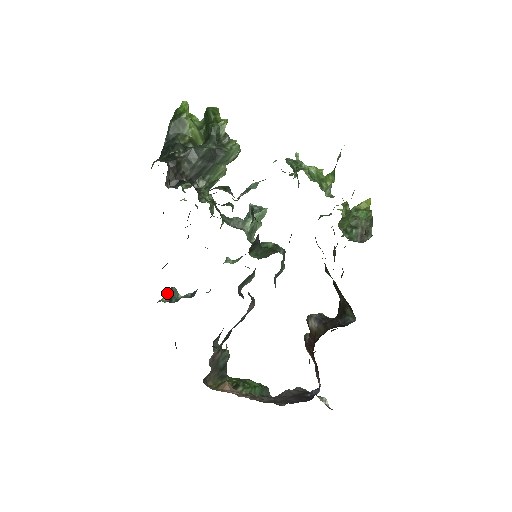
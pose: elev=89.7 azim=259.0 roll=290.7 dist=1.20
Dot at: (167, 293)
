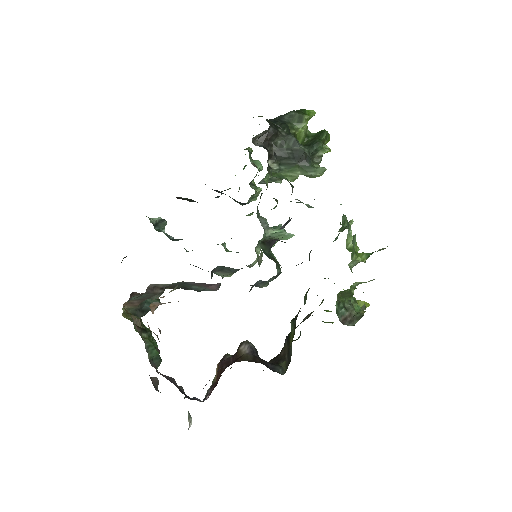
Dot at: (157, 219)
